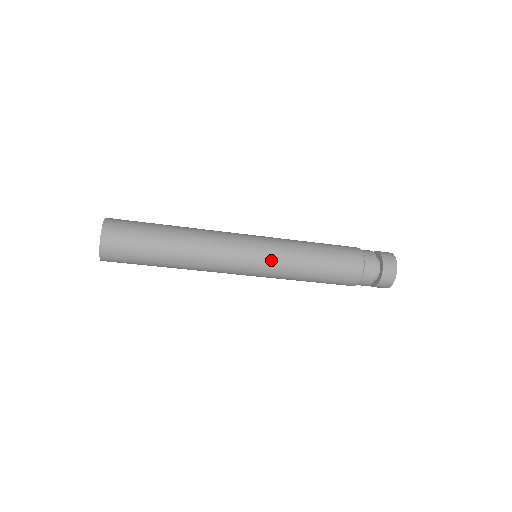
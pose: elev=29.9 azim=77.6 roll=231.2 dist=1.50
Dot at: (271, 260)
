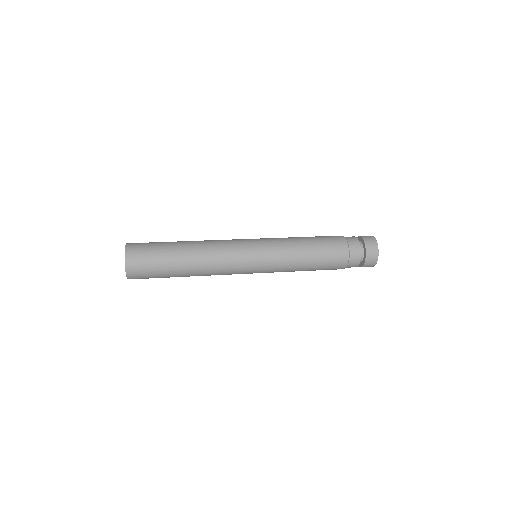
Dot at: (267, 271)
